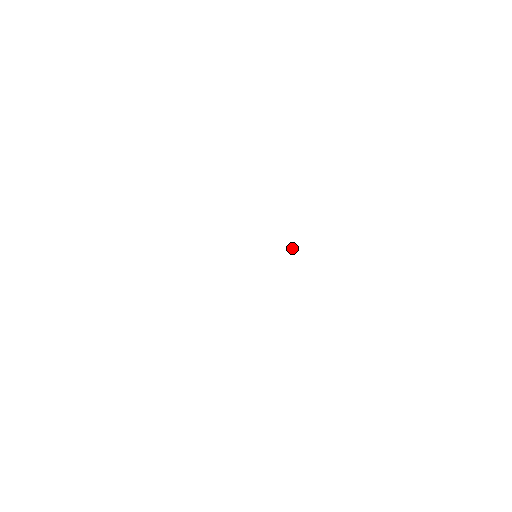
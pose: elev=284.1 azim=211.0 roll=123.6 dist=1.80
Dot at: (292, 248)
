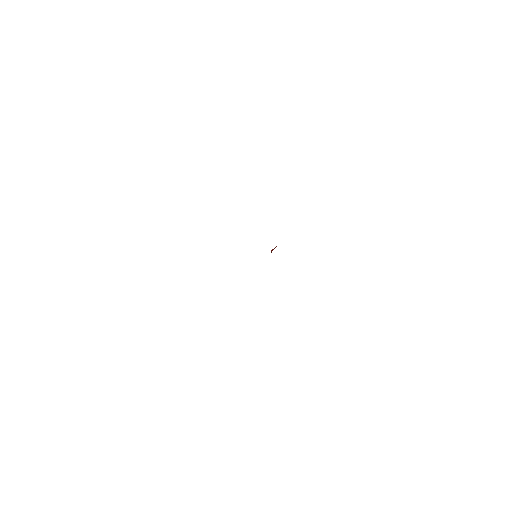
Dot at: (272, 250)
